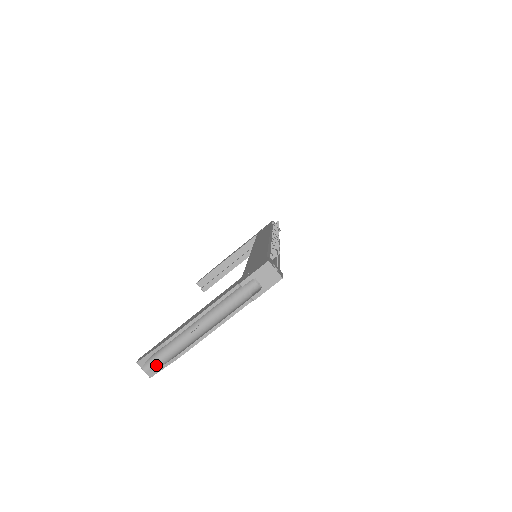
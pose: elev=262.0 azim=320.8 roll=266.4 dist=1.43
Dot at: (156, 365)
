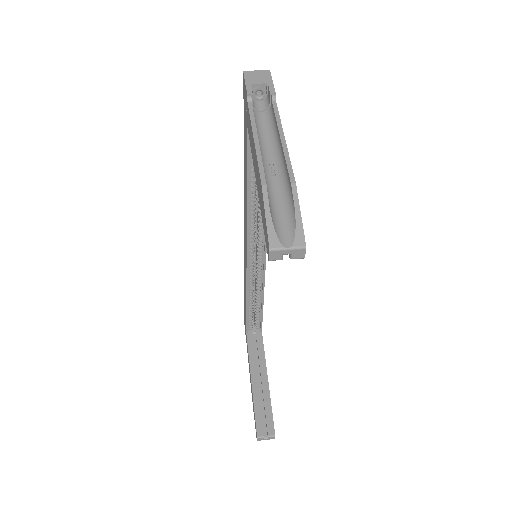
Dot at: (290, 227)
